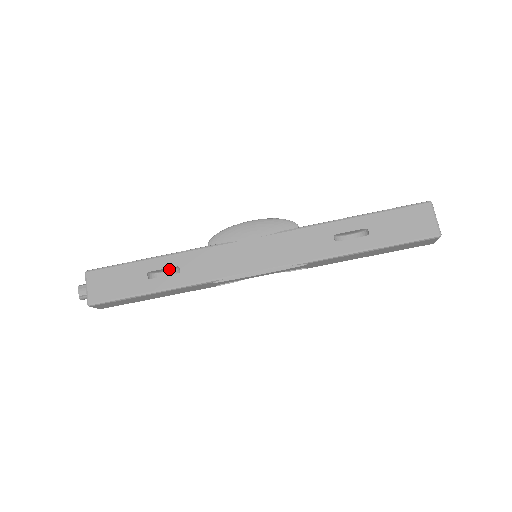
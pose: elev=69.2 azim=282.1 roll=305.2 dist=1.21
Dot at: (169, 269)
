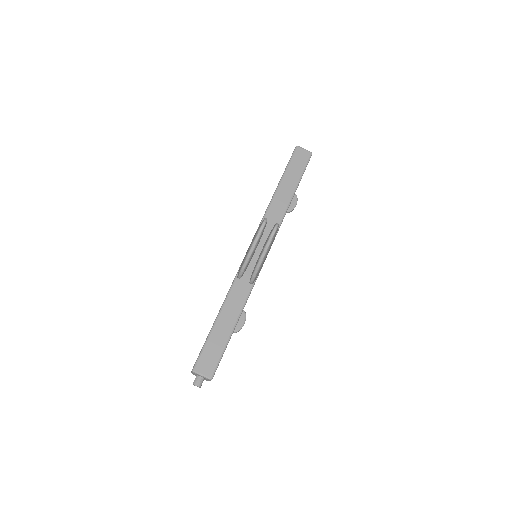
Dot at: occluded
